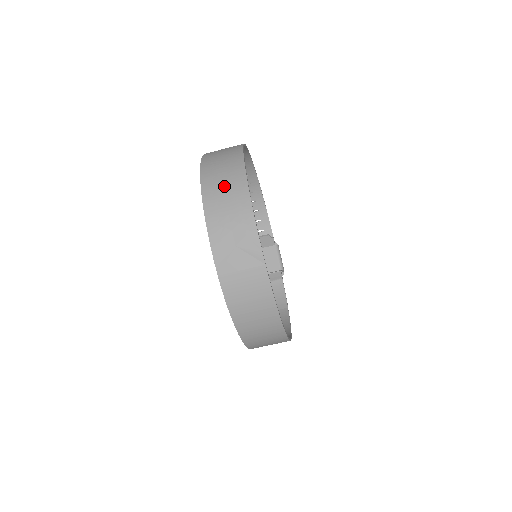
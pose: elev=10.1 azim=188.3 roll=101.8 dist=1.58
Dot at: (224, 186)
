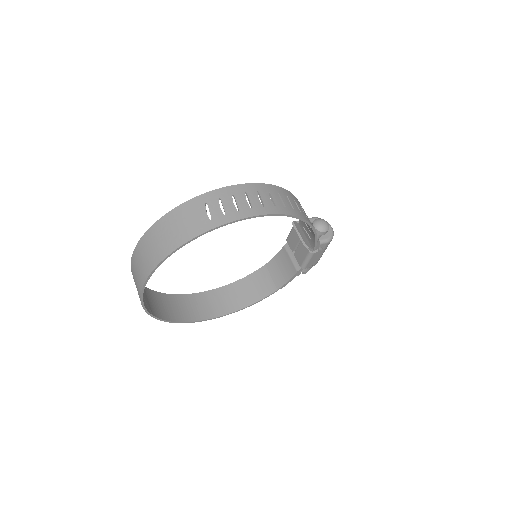
Dot at: (142, 260)
